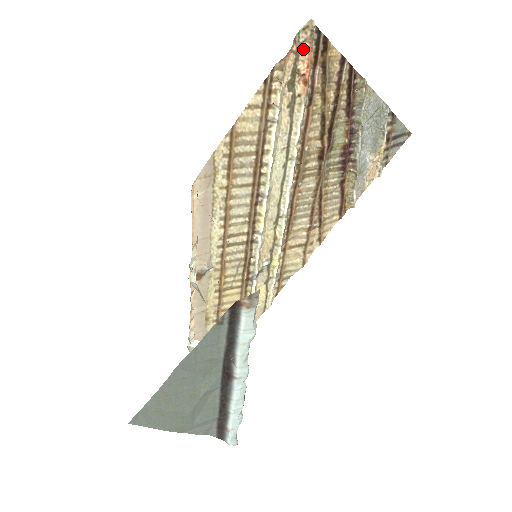
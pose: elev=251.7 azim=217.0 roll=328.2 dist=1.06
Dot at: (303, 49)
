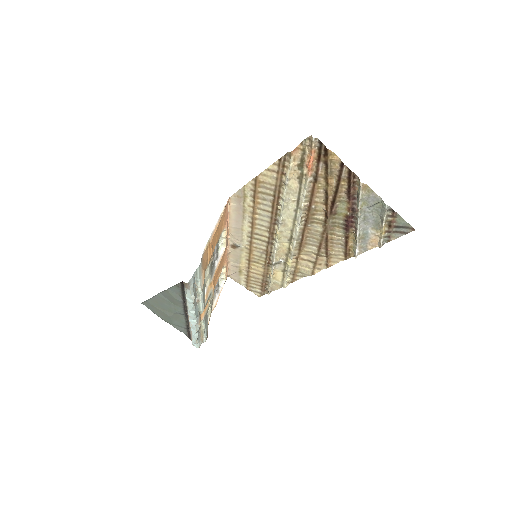
Dot at: (309, 149)
